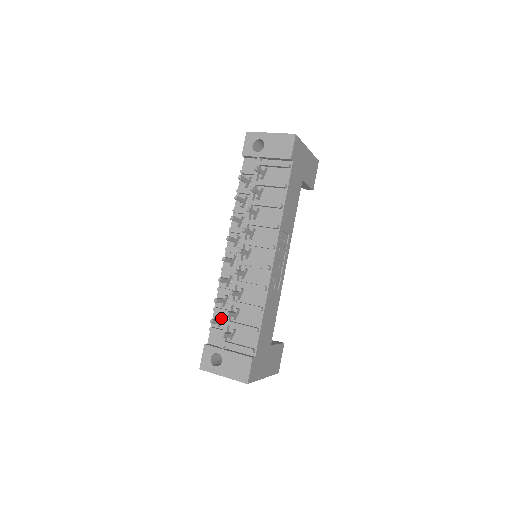
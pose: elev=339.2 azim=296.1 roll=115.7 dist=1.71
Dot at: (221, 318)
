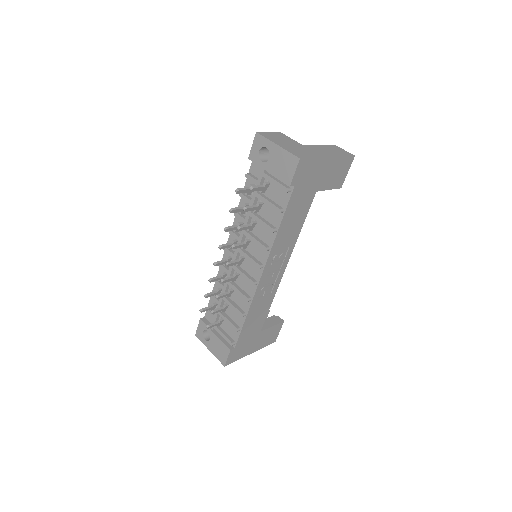
Dot at: (213, 306)
